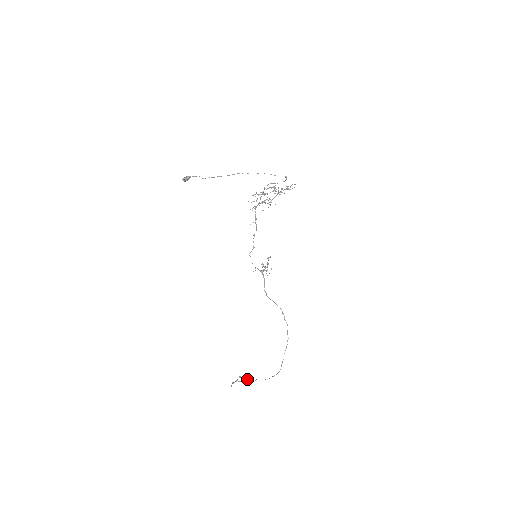
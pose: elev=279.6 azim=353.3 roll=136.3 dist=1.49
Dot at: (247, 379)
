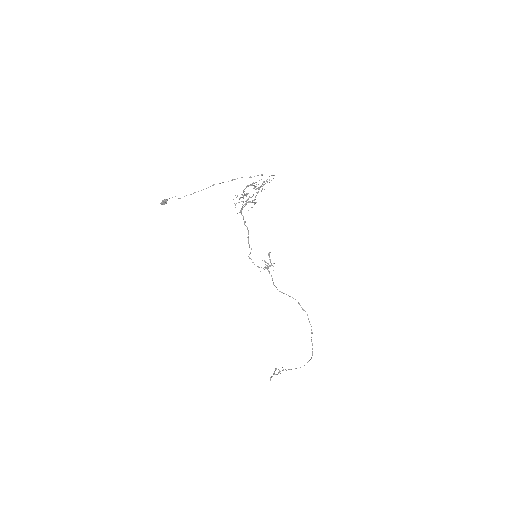
Dot at: (283, 370)
